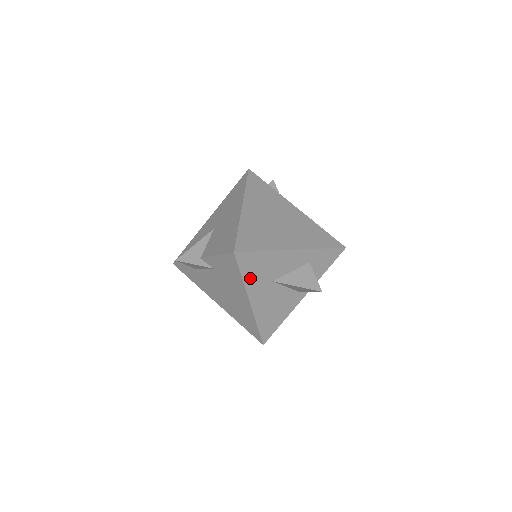
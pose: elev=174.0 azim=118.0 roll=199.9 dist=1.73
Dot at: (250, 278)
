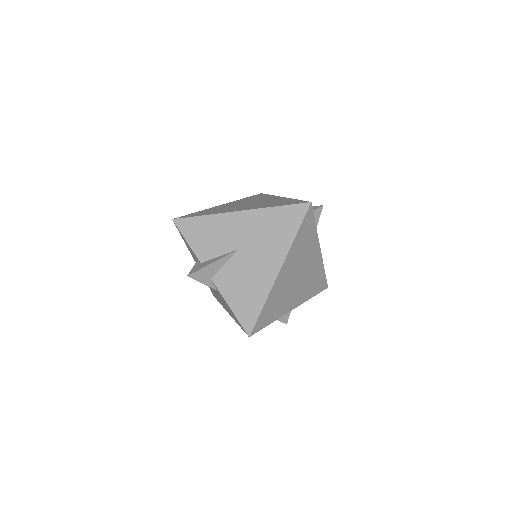
Dot at: occluded
